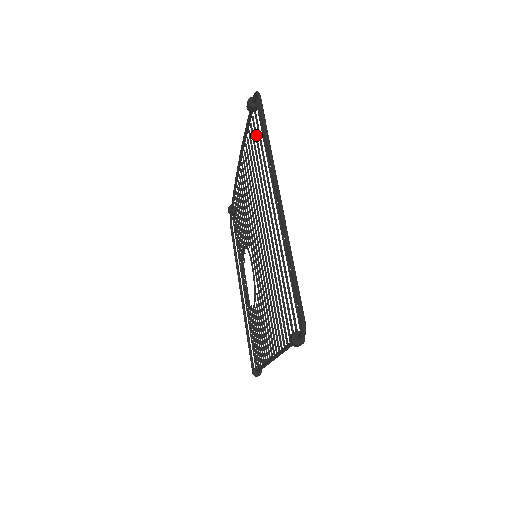
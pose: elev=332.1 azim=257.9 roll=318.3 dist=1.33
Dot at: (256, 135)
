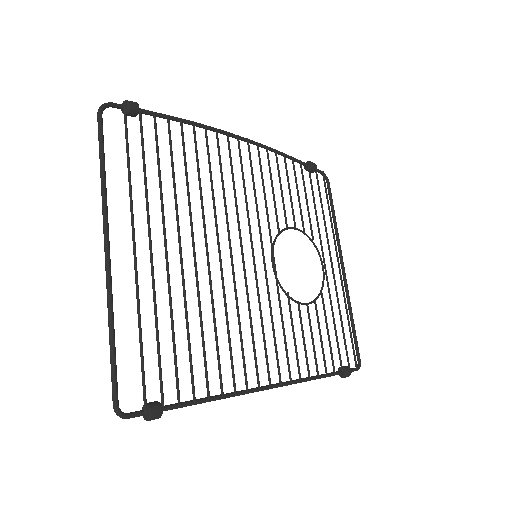
Dot at: (155, 138)
